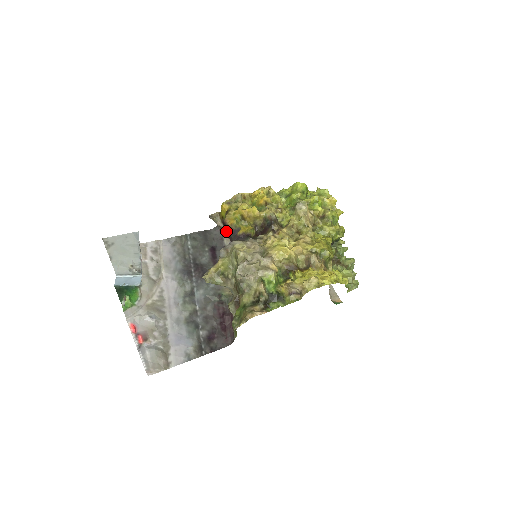
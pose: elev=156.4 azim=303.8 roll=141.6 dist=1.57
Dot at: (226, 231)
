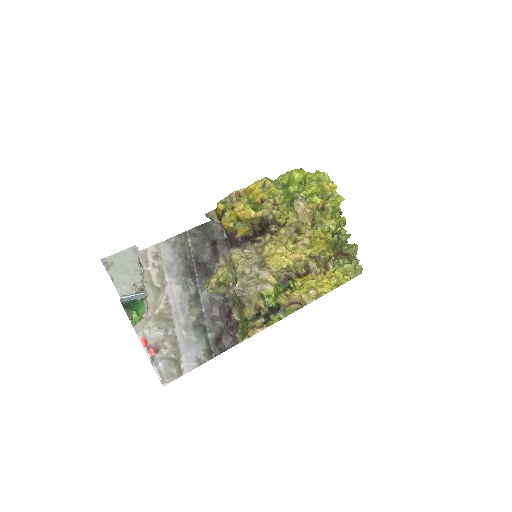
Dot at: occluded
